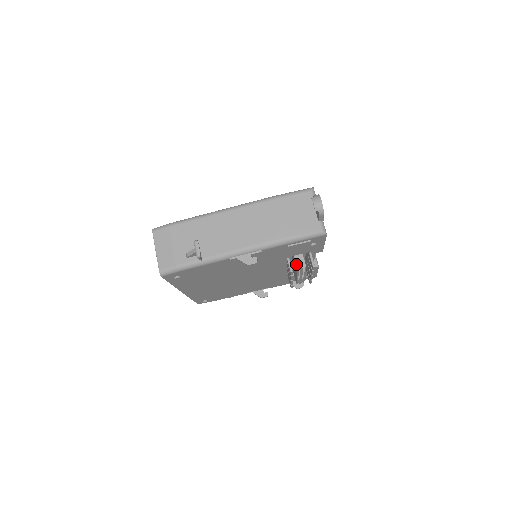
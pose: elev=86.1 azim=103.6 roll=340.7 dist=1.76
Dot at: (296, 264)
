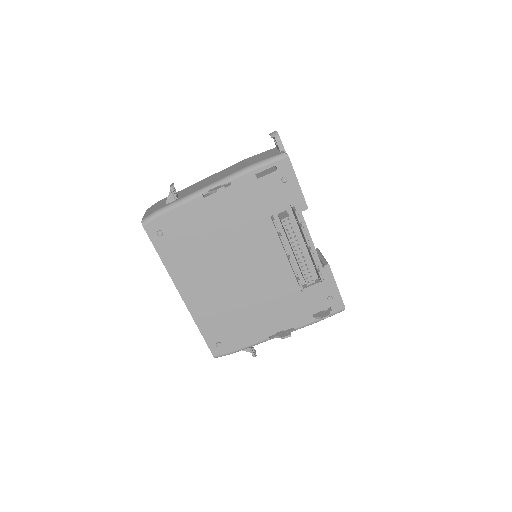
Dot at: (280, 218)
